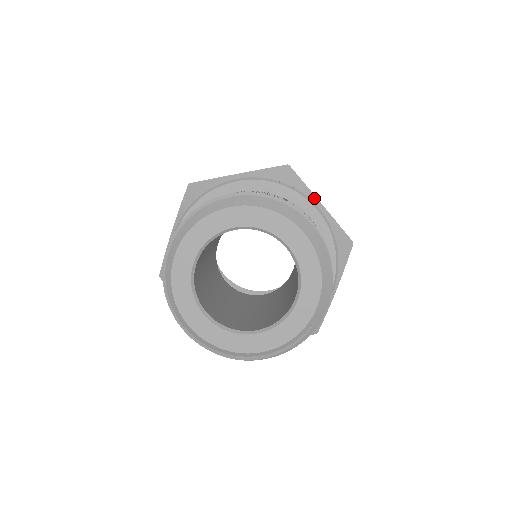
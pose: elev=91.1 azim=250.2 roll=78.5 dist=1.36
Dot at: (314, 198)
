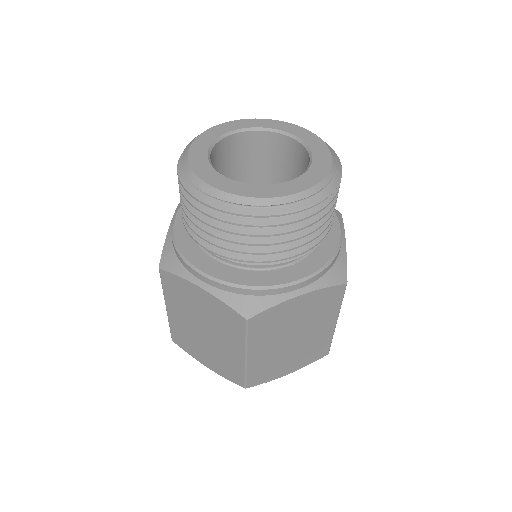
Dot at: occluded
